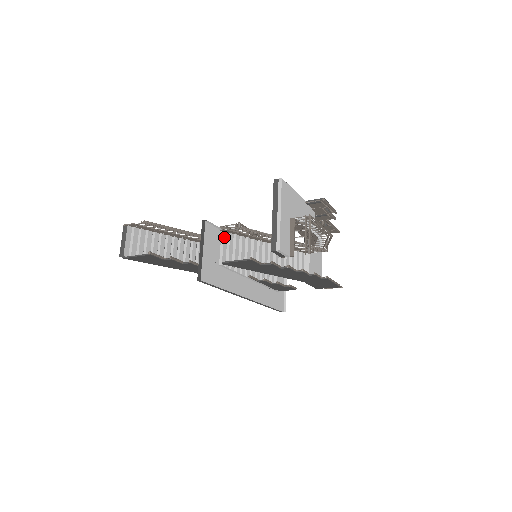
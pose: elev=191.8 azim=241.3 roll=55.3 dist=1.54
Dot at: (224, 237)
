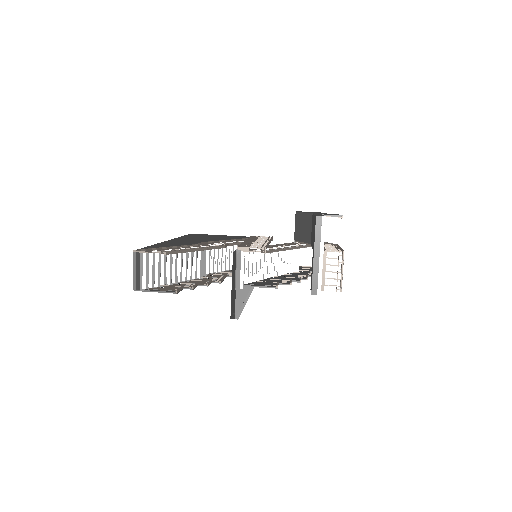
Dot at: (244, 258)
